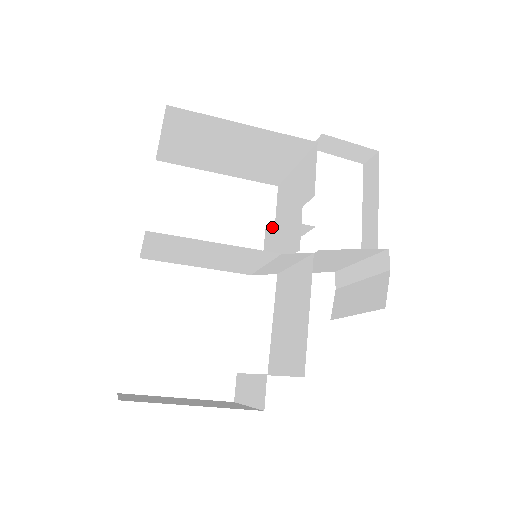
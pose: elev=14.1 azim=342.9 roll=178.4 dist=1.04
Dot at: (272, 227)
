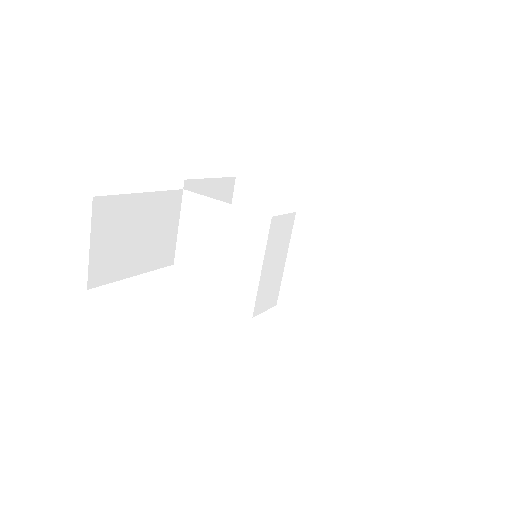
Dot at: occluded
